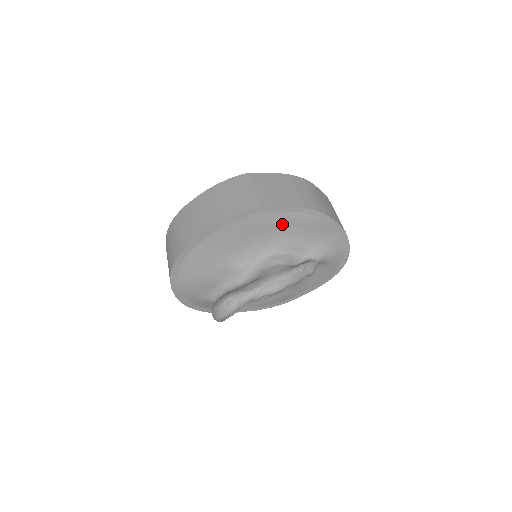
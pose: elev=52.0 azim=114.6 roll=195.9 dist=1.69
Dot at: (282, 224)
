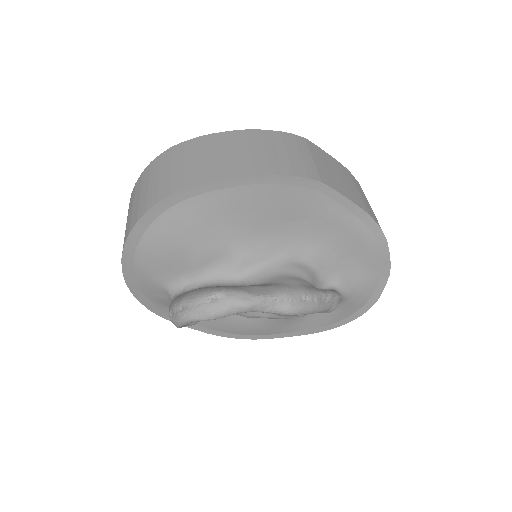
Dot at: (330, 223)
